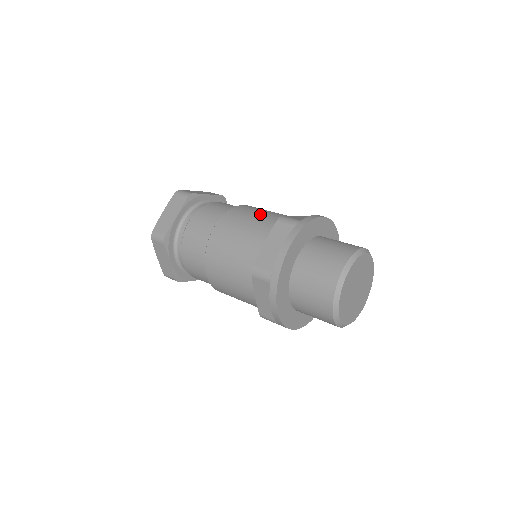
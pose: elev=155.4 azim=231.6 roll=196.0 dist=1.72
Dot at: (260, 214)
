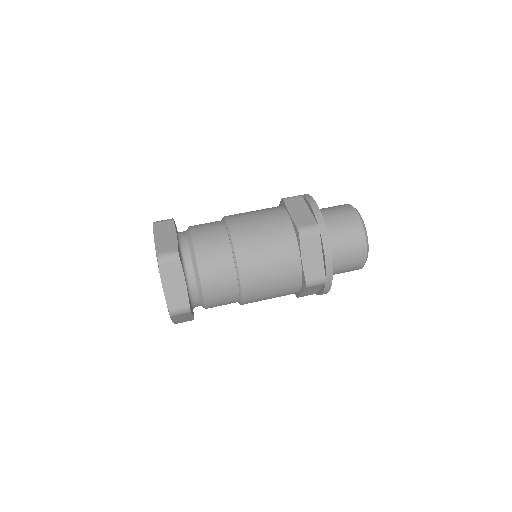
Dot at: (266, 232)
